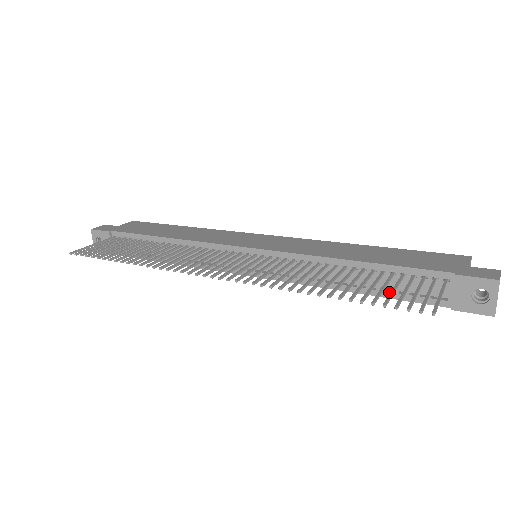
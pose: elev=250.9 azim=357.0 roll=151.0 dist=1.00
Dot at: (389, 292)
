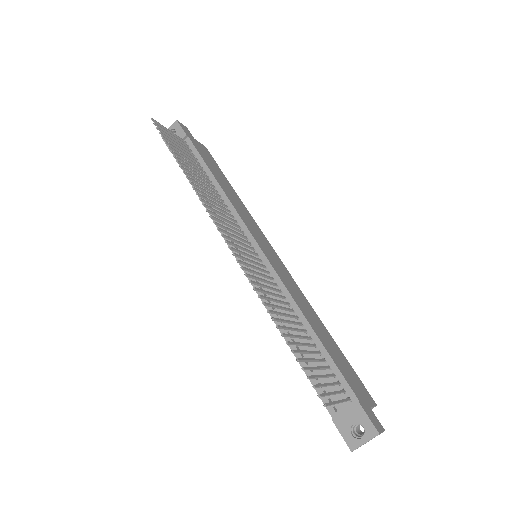
Dot at: occluded
